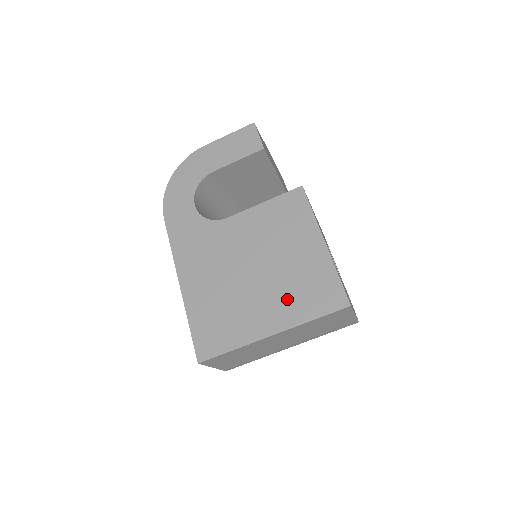
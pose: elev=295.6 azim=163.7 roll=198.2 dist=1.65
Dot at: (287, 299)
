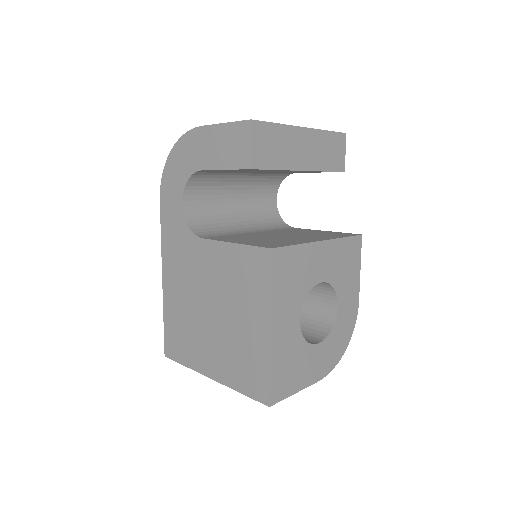
Dot at: (227, 359)
